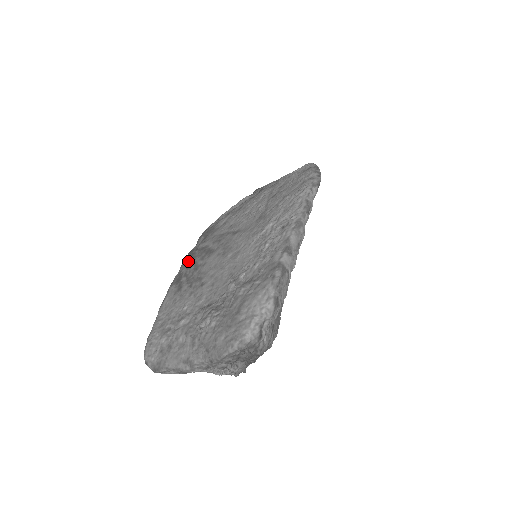
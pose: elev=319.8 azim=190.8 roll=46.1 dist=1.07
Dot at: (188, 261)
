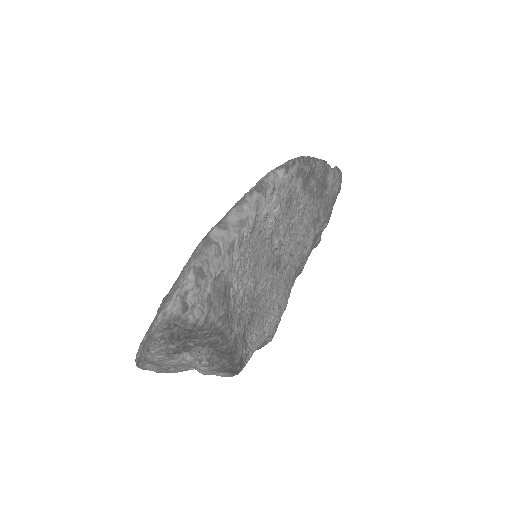
Dot at: occluded
